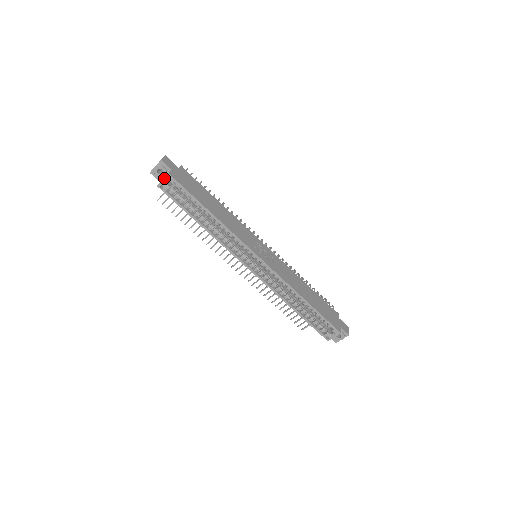
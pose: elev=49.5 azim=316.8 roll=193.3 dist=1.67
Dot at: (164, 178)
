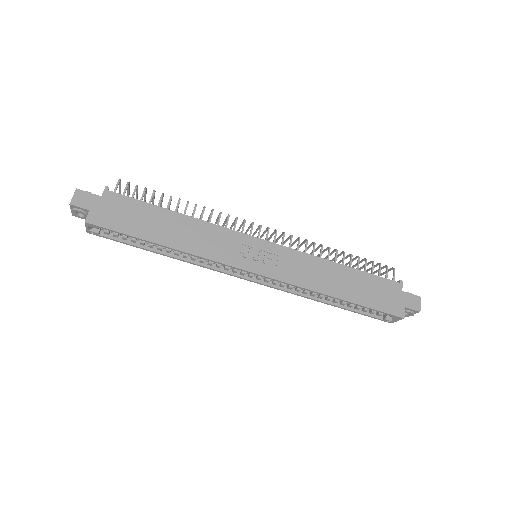
Dot at: (85, 226)
